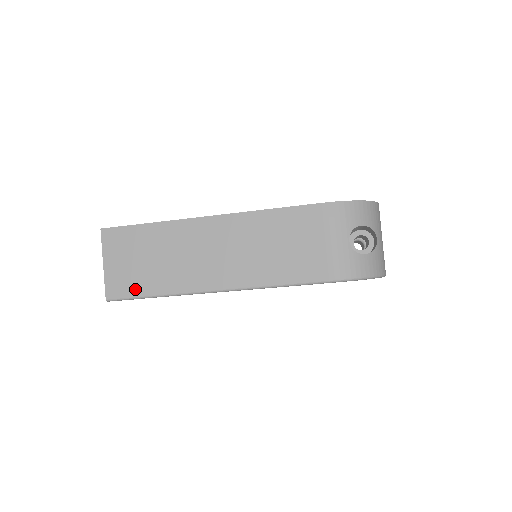
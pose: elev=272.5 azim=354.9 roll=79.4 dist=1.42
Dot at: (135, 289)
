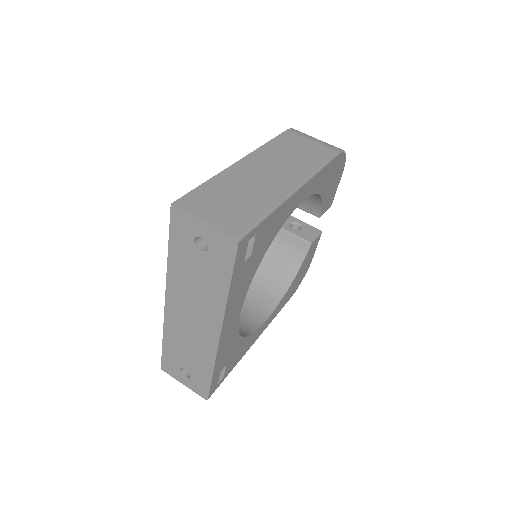
Dot at: (249, 219)
